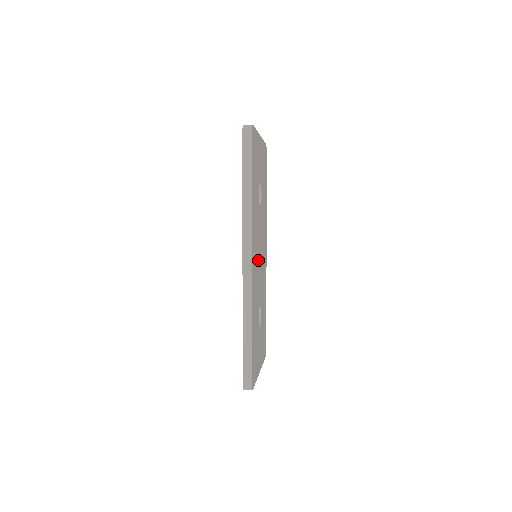
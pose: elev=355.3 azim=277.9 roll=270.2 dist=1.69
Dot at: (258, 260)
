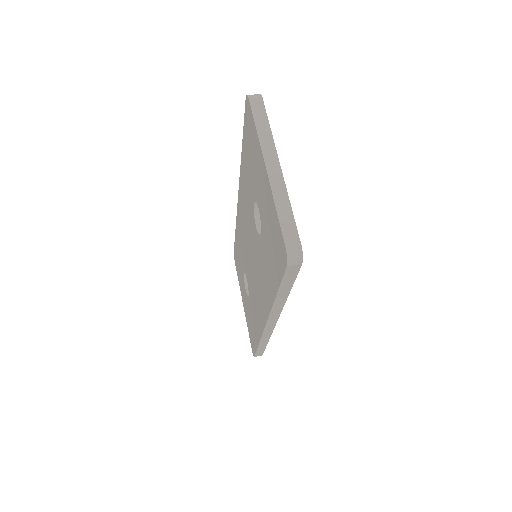
Dot at: occluded
